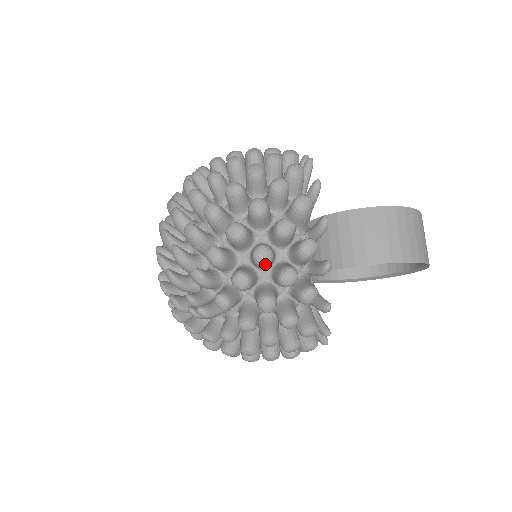
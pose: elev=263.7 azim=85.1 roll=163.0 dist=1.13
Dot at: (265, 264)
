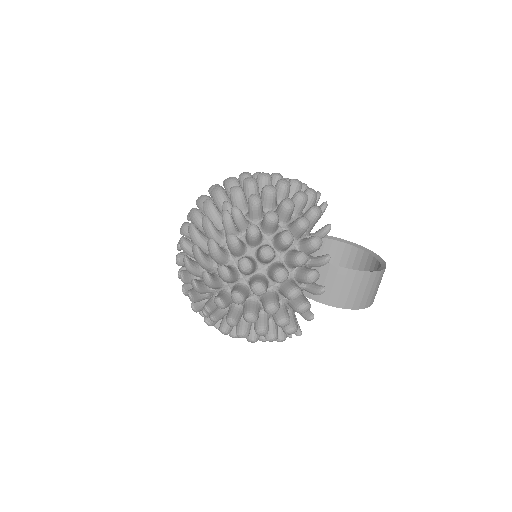
Dot at: occluded
